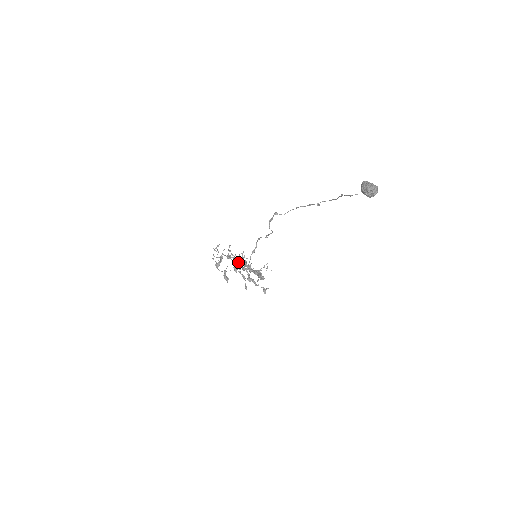
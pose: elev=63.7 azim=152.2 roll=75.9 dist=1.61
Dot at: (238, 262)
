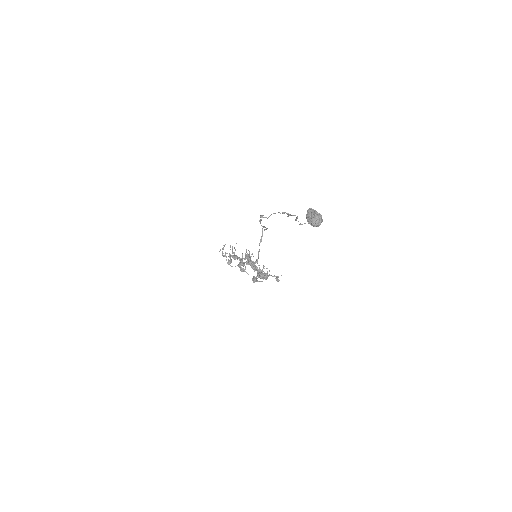
Dot at: (241, 265)
